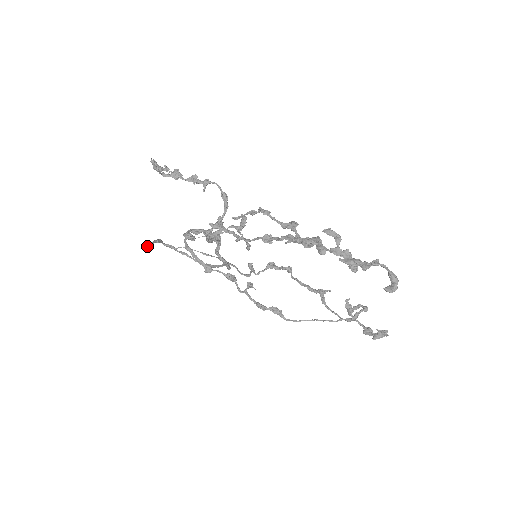
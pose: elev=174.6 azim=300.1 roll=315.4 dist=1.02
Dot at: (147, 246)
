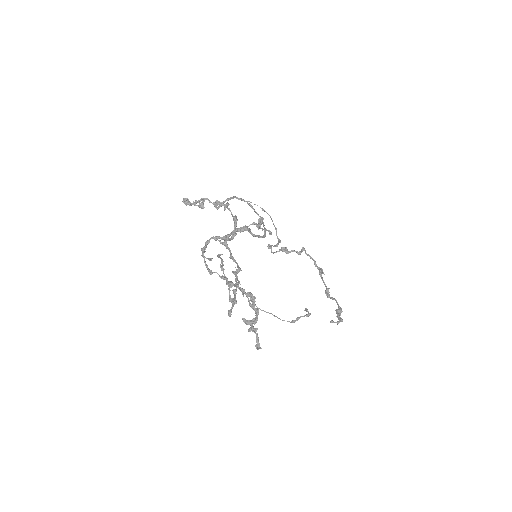
Dot at: (218, 206)
